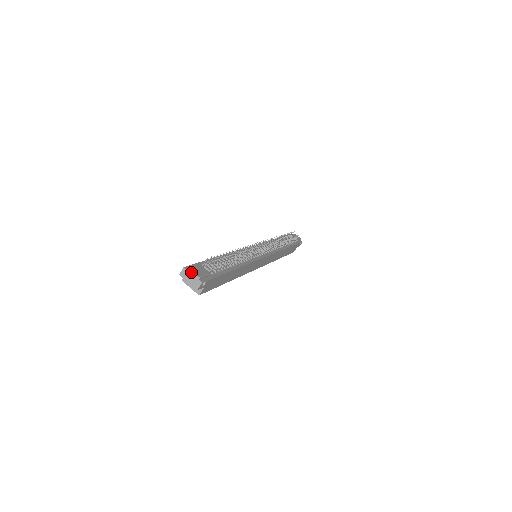
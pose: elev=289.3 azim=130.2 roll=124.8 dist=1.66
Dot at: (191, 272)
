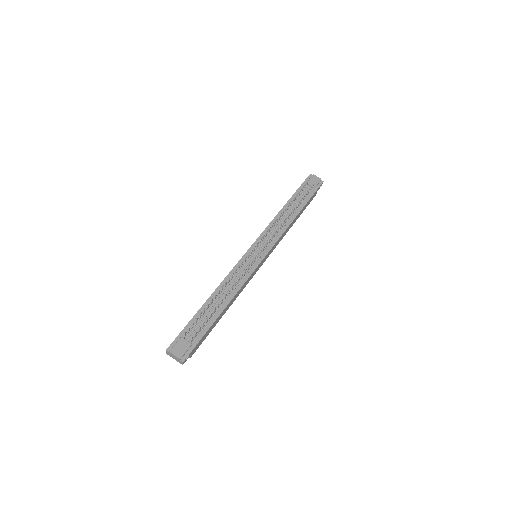
Dot at: (172, 354)
